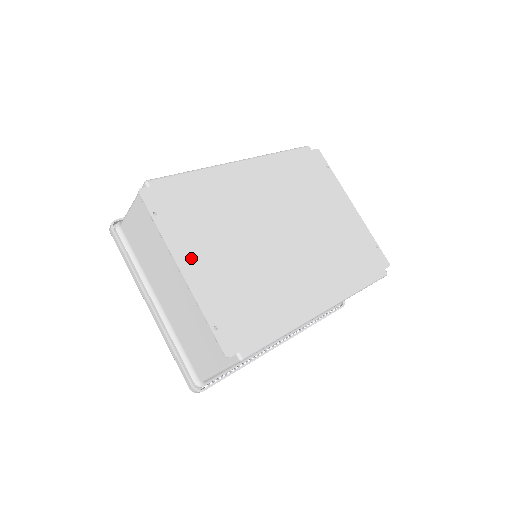
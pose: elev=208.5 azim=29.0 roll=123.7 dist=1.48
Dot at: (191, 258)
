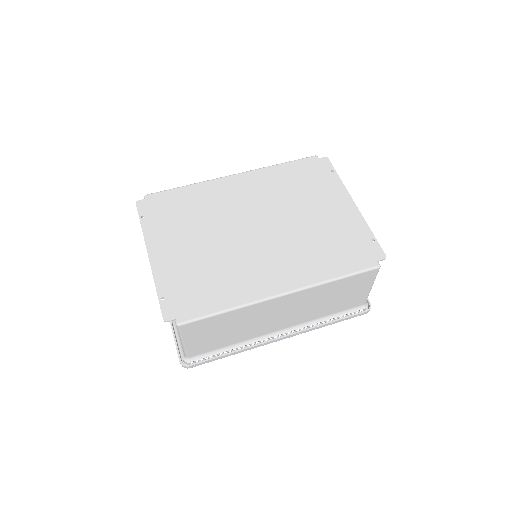
Dot at: (161, 247)
